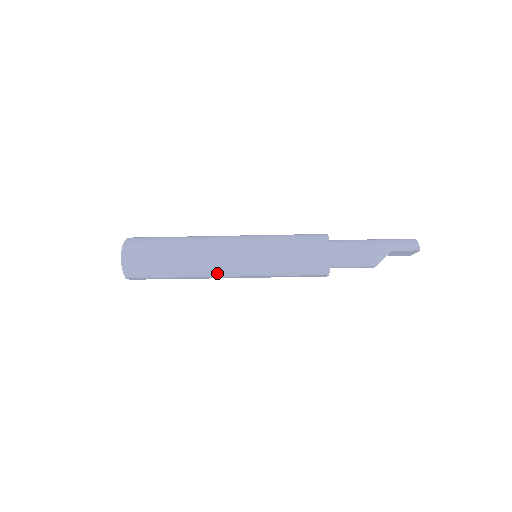
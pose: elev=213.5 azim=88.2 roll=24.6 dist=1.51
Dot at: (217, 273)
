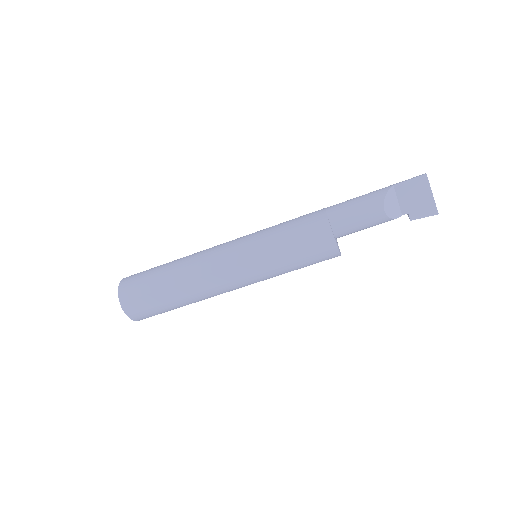
Dot at: (209, 266)
